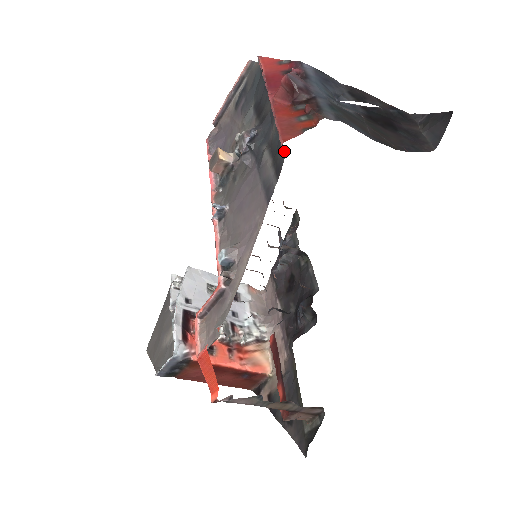
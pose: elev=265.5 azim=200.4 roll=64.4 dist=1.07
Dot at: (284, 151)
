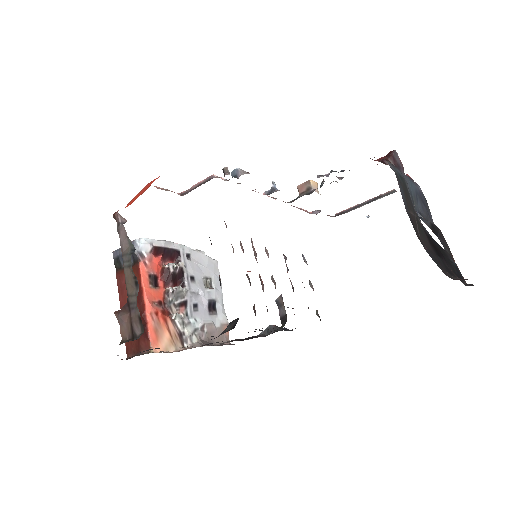
Dot at: occluded
